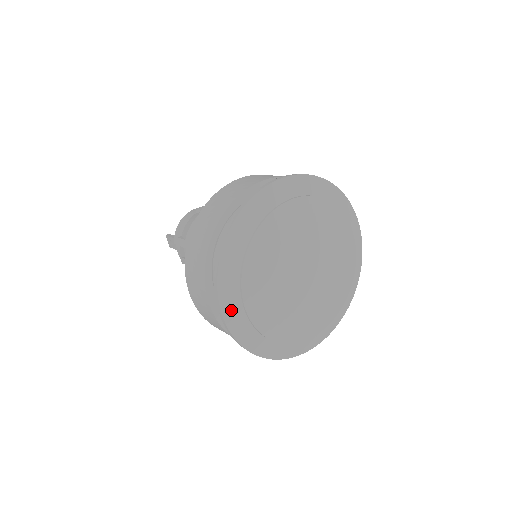
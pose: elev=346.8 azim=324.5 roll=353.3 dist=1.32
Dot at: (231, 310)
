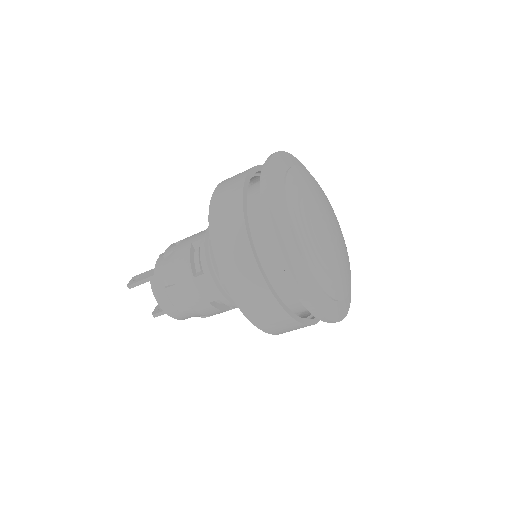
Dot at: (276, 167)
